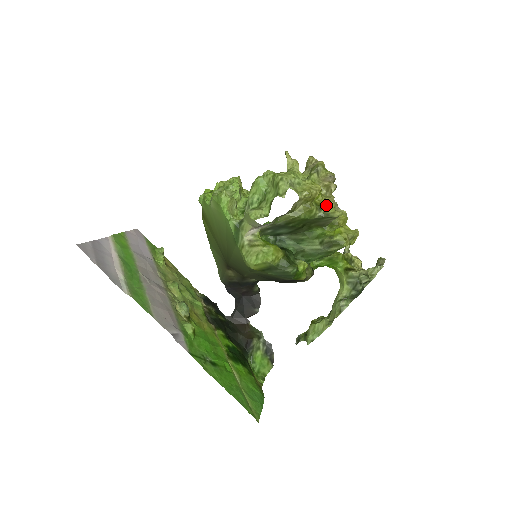
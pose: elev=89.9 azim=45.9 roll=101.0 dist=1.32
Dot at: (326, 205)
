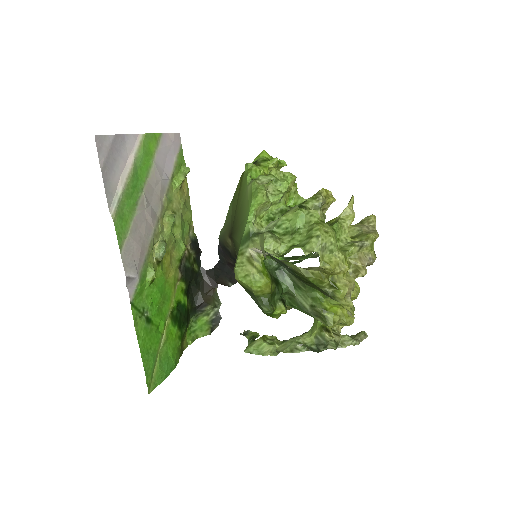
Dot at: (340, 288)
